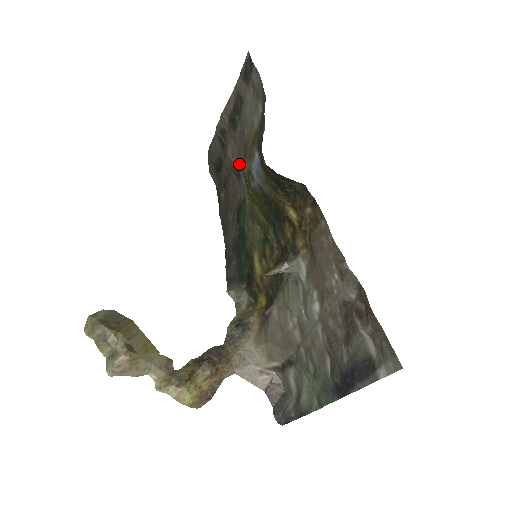
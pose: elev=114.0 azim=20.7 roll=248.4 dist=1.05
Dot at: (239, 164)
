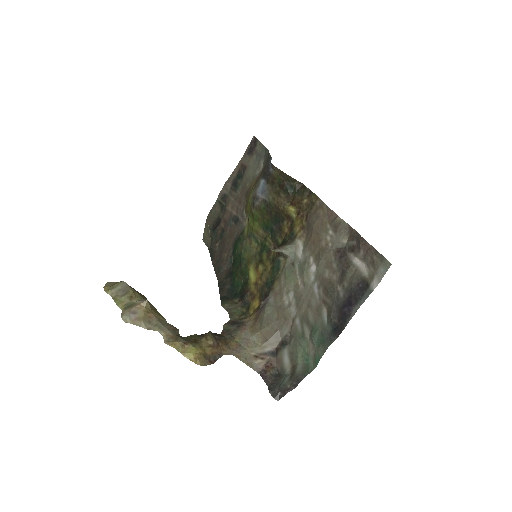
Dot at: (238, 211)
